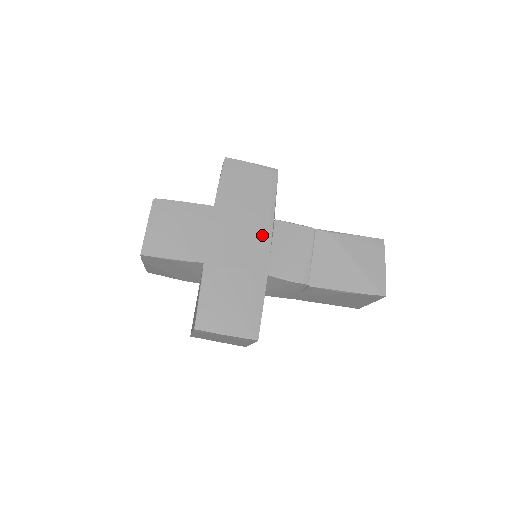
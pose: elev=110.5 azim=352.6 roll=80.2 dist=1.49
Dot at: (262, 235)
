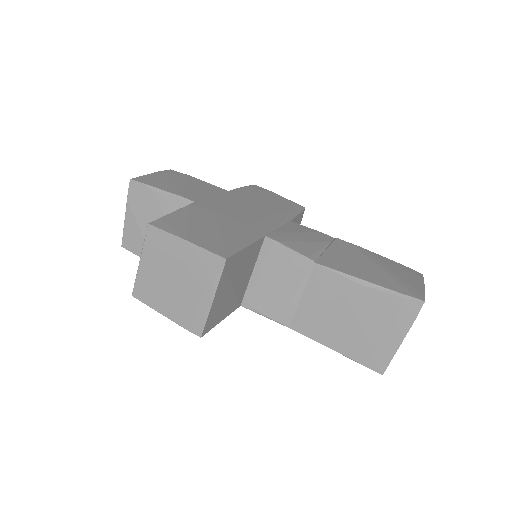
Dot at: (271, 219)
